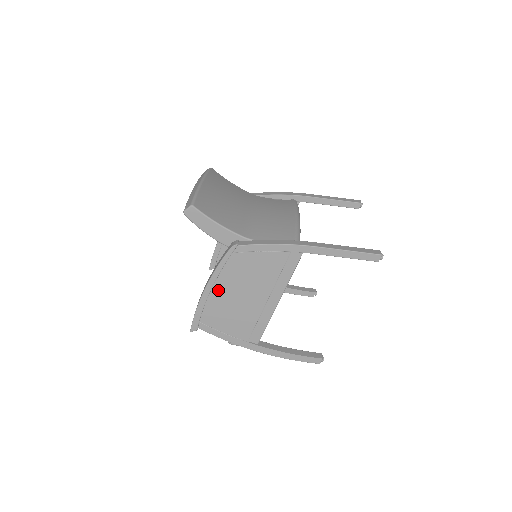
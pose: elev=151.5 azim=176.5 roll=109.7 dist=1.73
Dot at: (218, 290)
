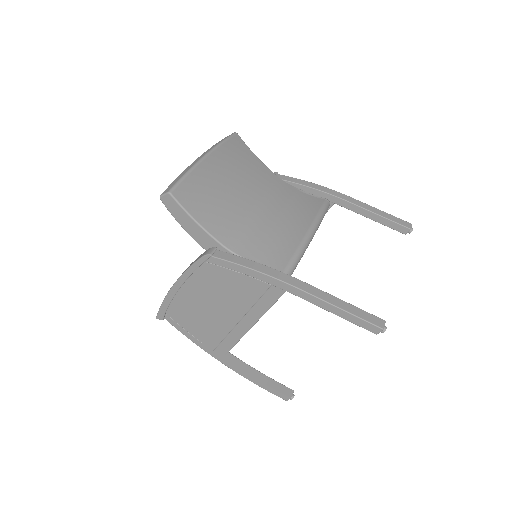
Dot at: (187, 292)
